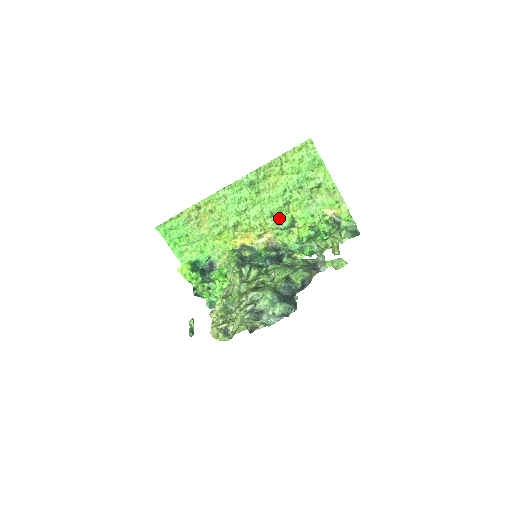
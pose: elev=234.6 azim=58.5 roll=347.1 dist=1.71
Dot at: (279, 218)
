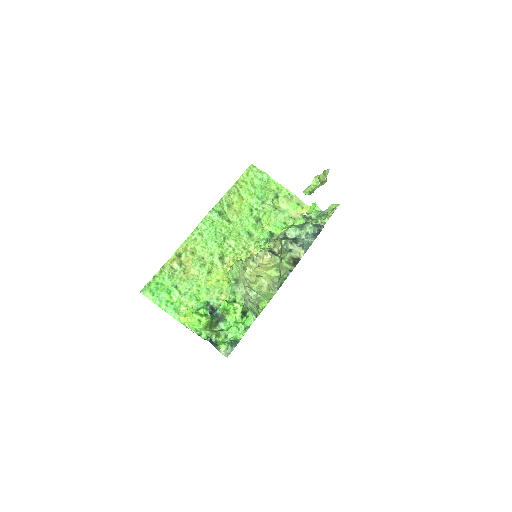
Dot at: (258, 236)
